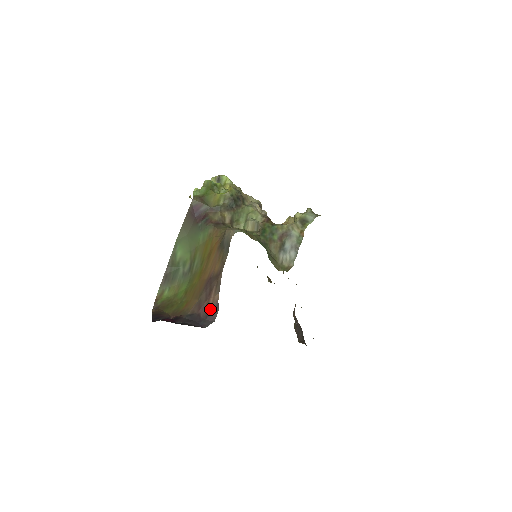
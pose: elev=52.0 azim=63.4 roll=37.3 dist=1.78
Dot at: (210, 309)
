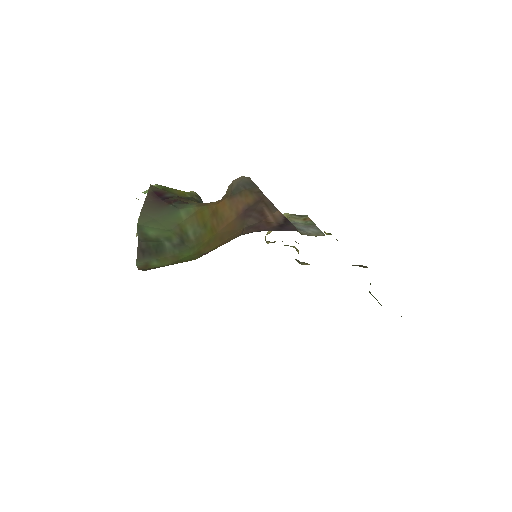
Dot at: (277, 224)
